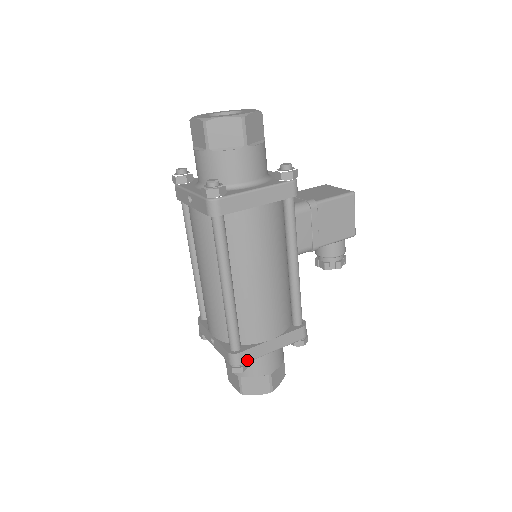
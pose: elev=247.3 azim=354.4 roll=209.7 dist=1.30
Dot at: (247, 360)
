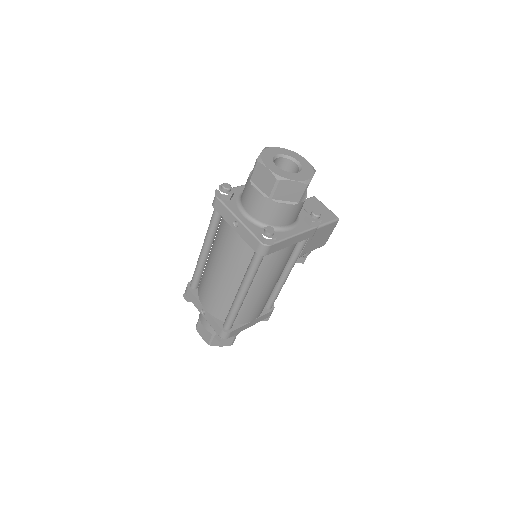
Dot at: (233, 335)
